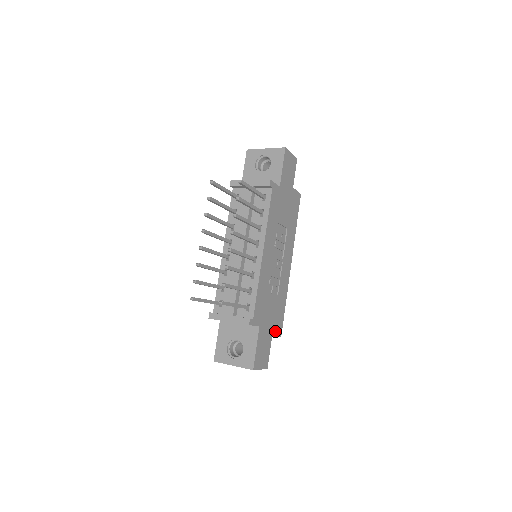
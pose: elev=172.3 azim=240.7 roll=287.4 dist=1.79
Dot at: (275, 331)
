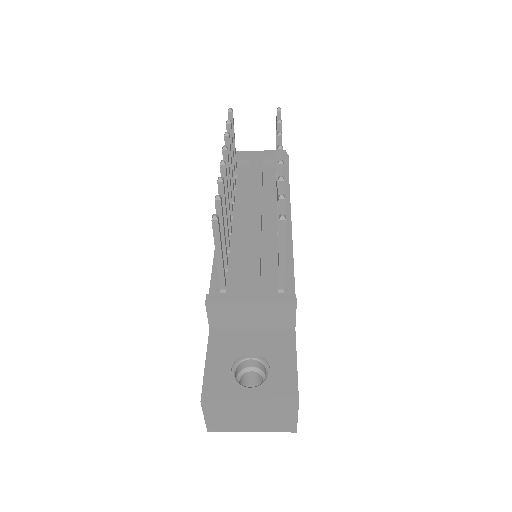
Dot at: occluded
